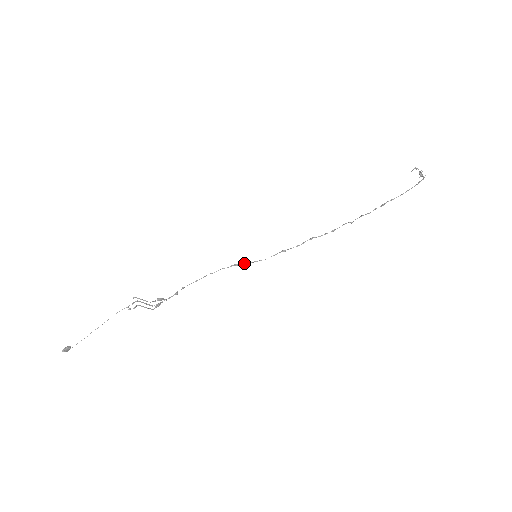
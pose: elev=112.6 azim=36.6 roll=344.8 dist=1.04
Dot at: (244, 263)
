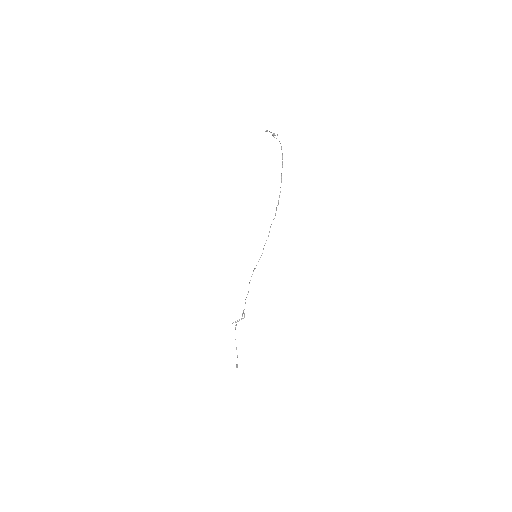
Dot at: (256, 265)
